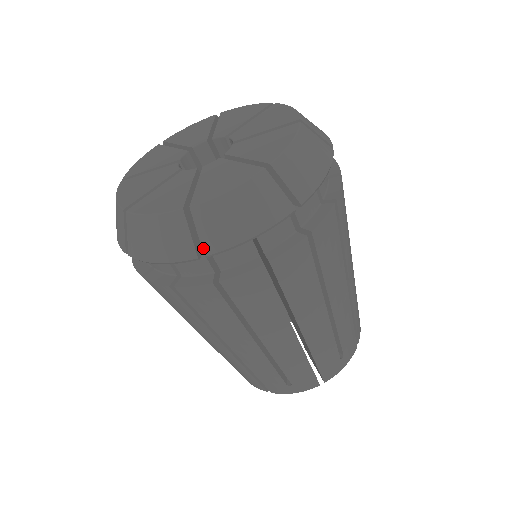
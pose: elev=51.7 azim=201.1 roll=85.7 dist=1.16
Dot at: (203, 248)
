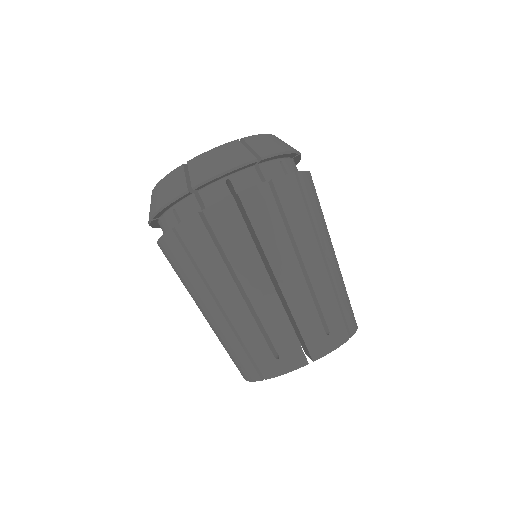
Dot at: (192, 183)
